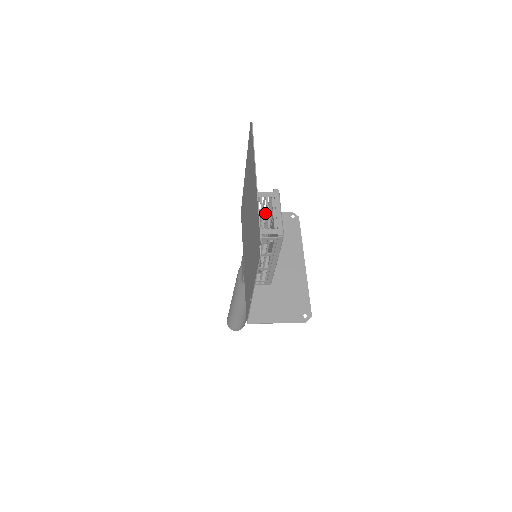
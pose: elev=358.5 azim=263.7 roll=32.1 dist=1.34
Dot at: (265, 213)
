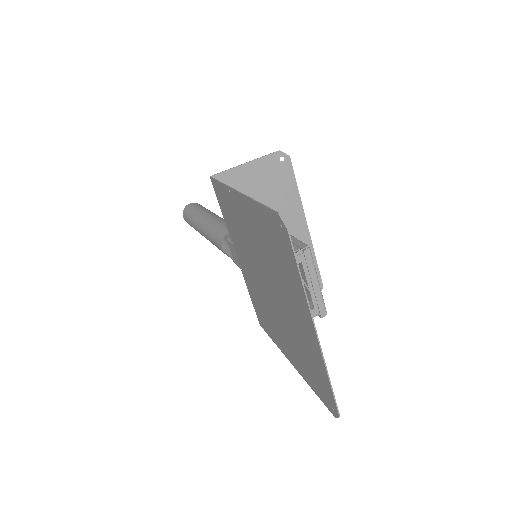
Dot at: (244, 167)
